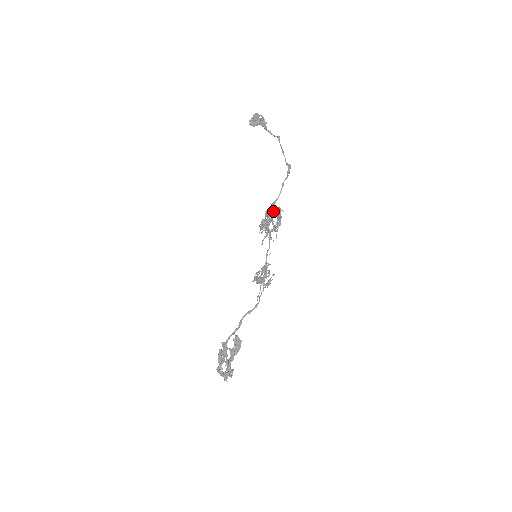
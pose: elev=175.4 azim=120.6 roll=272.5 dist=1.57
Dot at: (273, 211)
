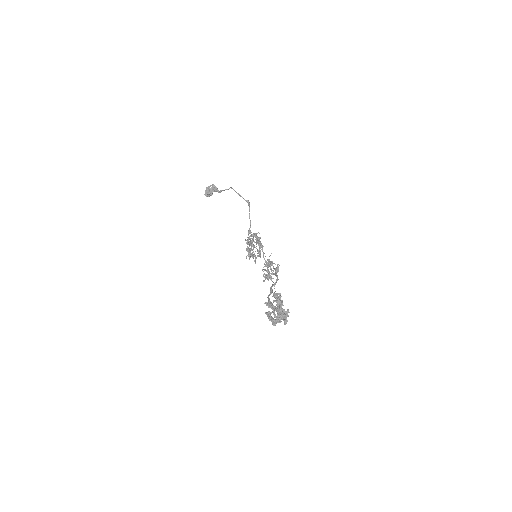
Dot at: (252, 236)
